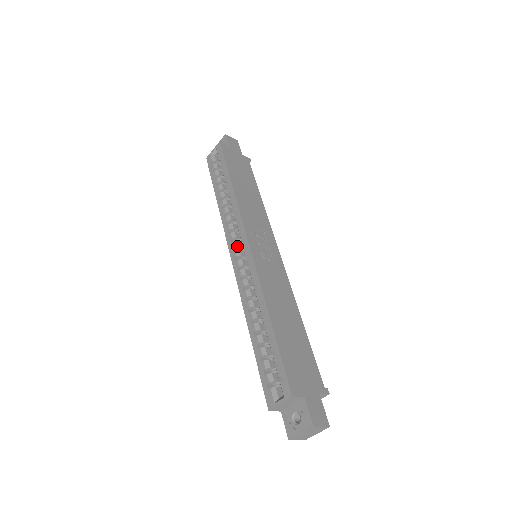
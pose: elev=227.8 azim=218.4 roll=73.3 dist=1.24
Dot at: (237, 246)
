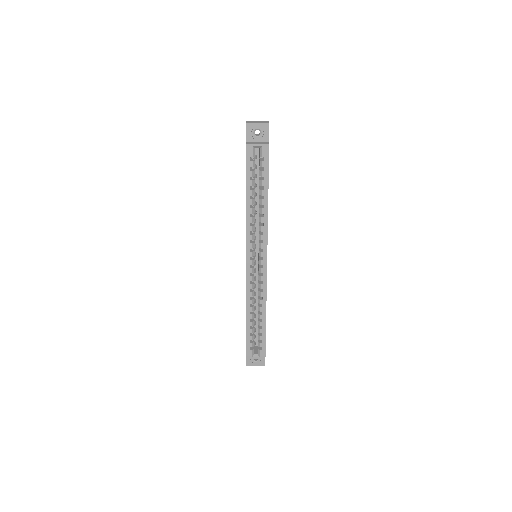
Dot at: (254, 256)
